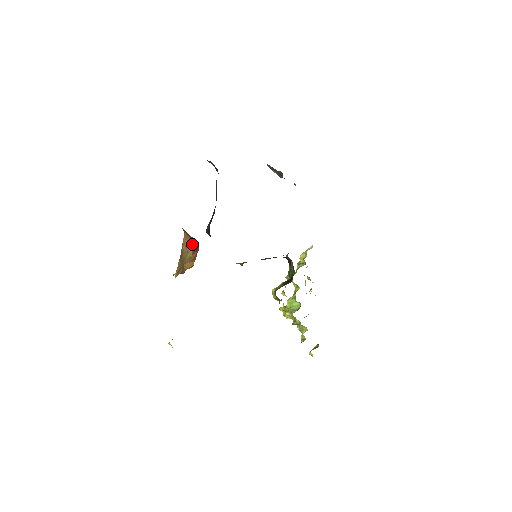
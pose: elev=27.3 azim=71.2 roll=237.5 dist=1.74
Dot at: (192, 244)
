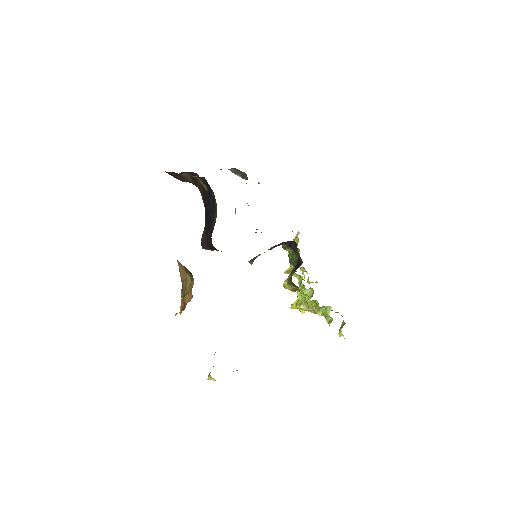
Dot at: (187, 271)
